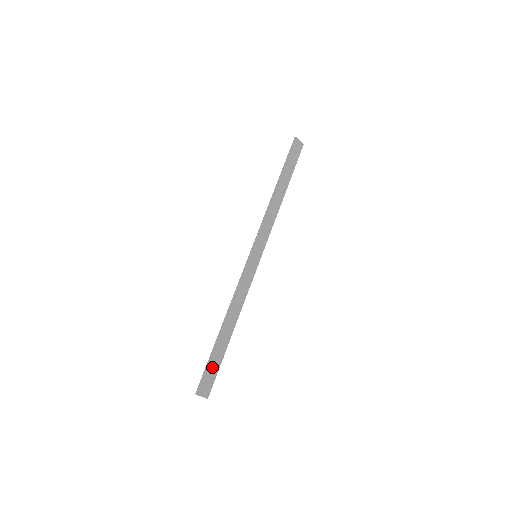
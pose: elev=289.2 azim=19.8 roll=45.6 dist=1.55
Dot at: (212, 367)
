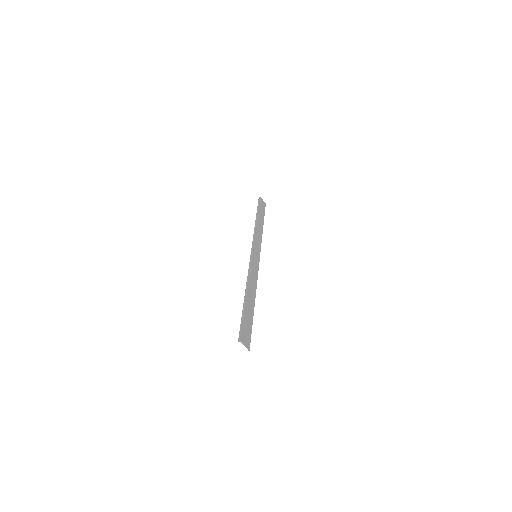
Dot at: (246, 324)
